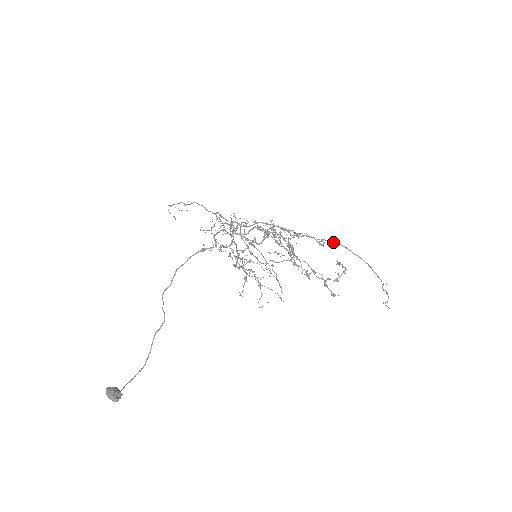
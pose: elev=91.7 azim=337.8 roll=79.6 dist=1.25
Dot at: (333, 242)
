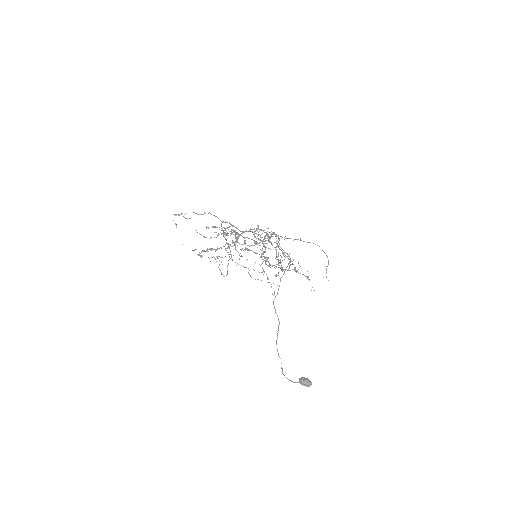
Dot at: occluded
